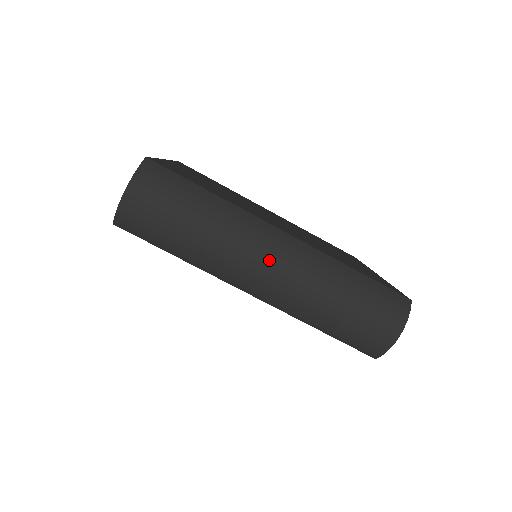
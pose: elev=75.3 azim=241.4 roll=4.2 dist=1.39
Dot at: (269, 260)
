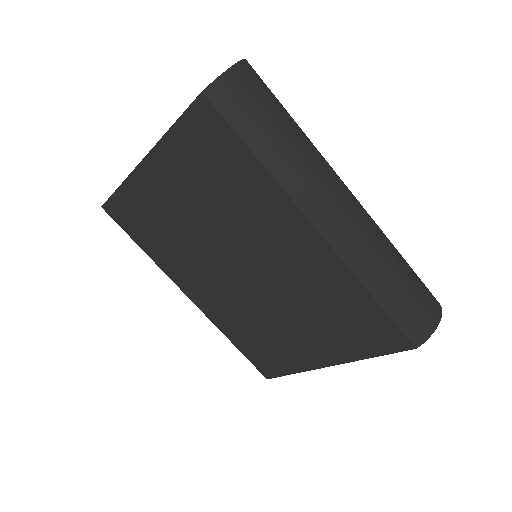
Dot at: (348, 195)
